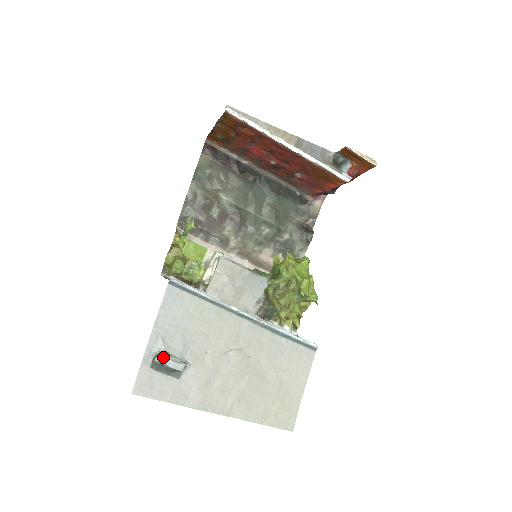
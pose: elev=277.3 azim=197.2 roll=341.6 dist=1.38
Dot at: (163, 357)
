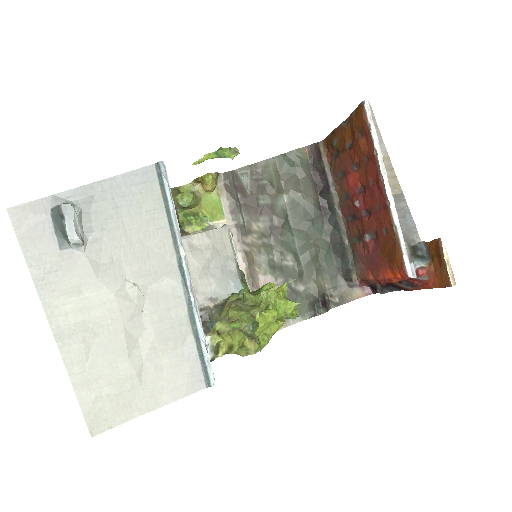
Dot at: (71, 211)
